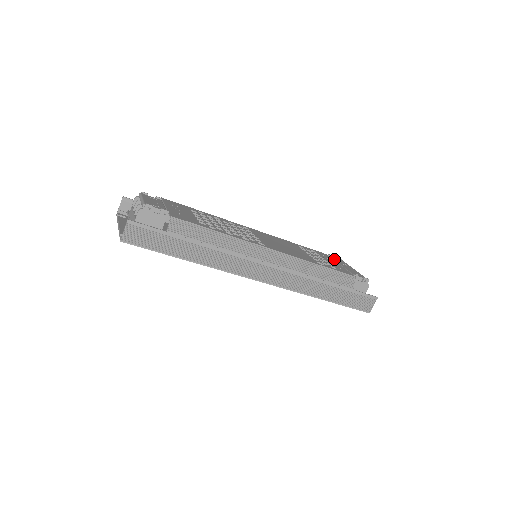
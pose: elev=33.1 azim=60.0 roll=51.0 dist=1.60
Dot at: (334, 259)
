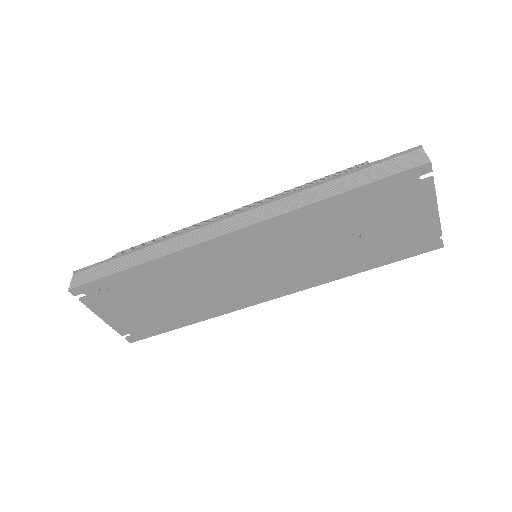
Dot at: occluded
